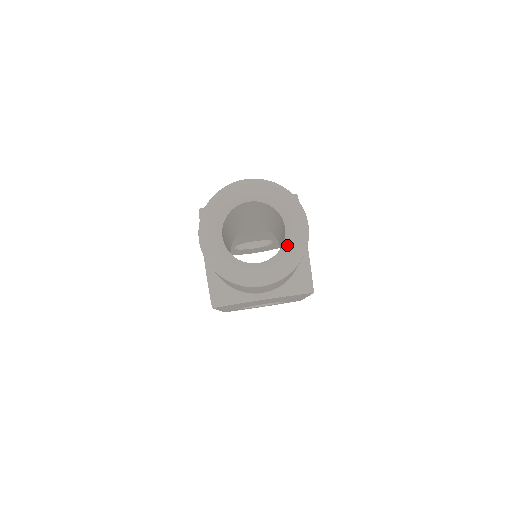
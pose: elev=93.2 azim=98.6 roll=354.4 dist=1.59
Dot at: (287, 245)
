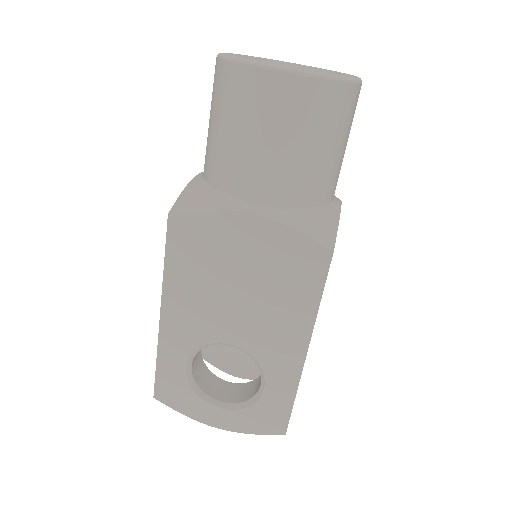
Dot at: occluded
